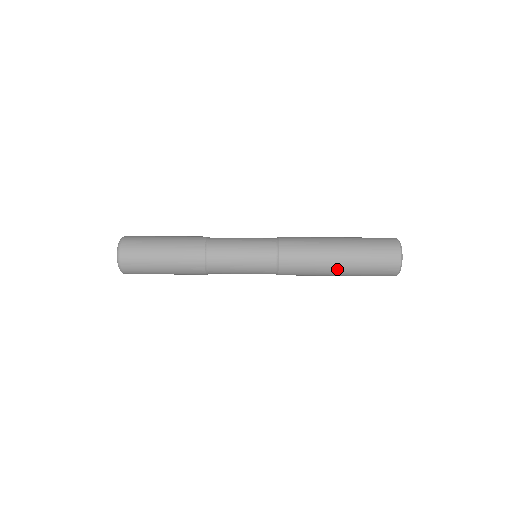
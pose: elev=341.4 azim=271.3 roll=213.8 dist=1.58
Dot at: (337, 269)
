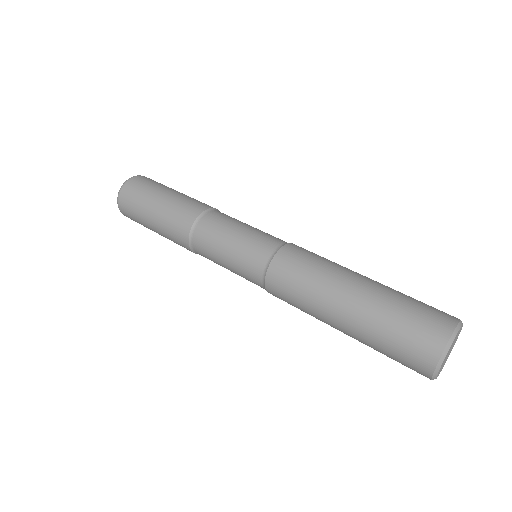
Dot at: (338, 326)
